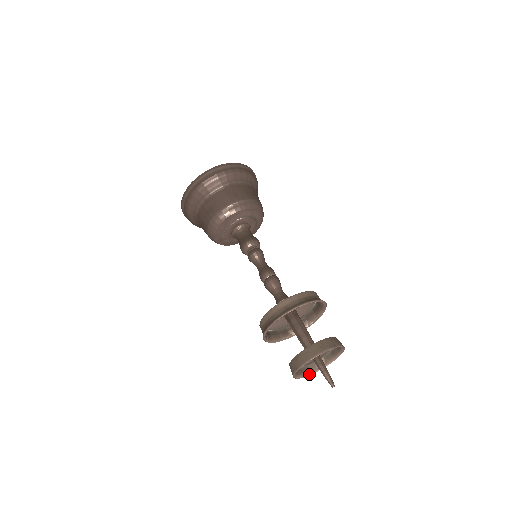
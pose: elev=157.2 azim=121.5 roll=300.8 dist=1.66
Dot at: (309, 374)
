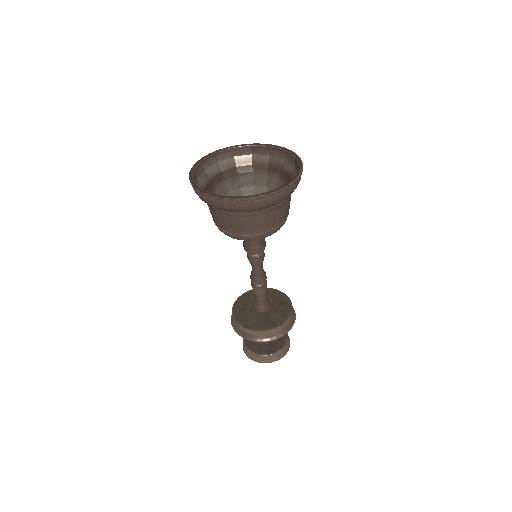
Dot at: occluded
